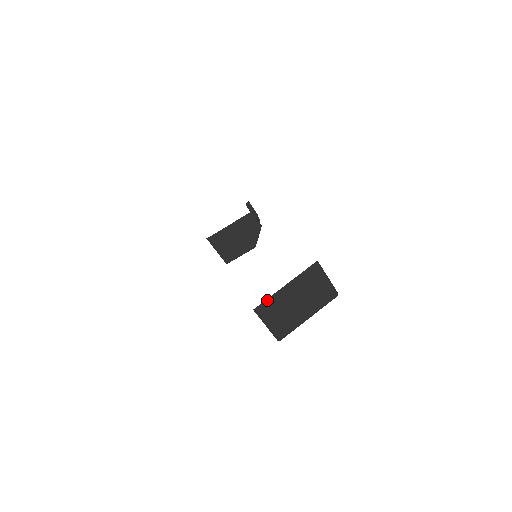
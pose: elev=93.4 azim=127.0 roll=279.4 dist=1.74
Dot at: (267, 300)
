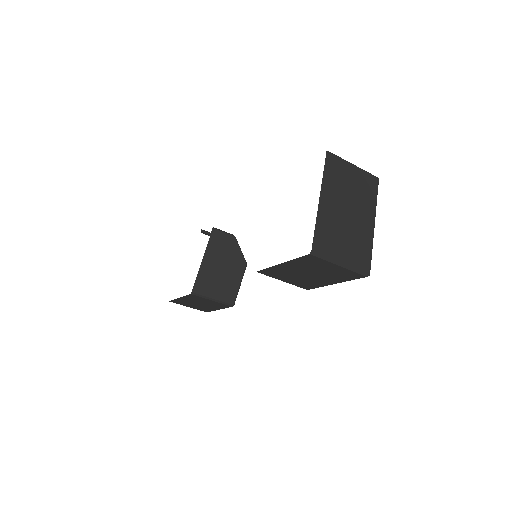
Dot at: (316, 231)
